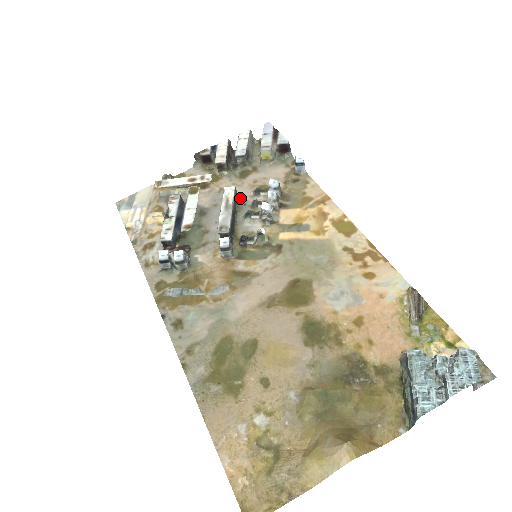
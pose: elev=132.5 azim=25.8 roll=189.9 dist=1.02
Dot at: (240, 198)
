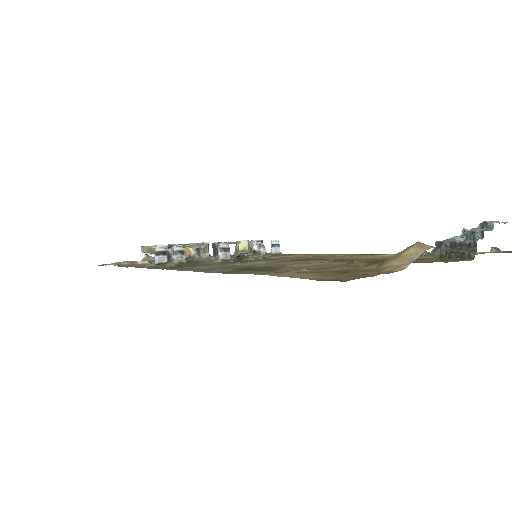
Dot at: occluded
